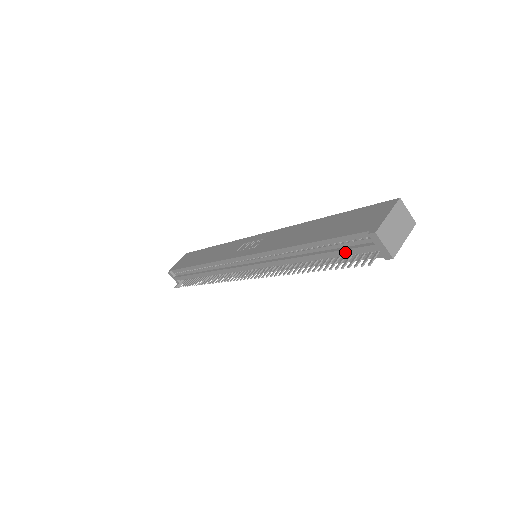
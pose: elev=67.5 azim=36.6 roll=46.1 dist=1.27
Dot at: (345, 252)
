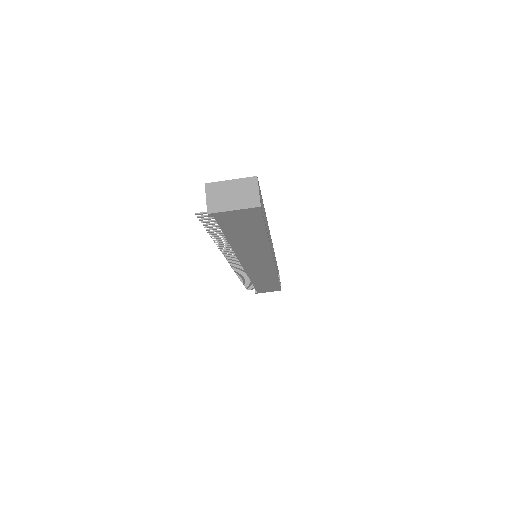
Dot at: occluded
